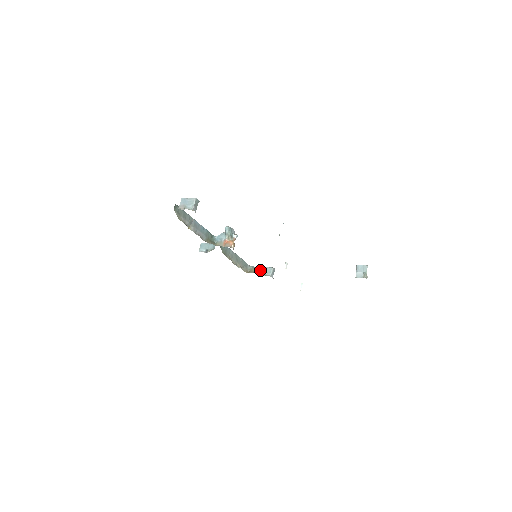
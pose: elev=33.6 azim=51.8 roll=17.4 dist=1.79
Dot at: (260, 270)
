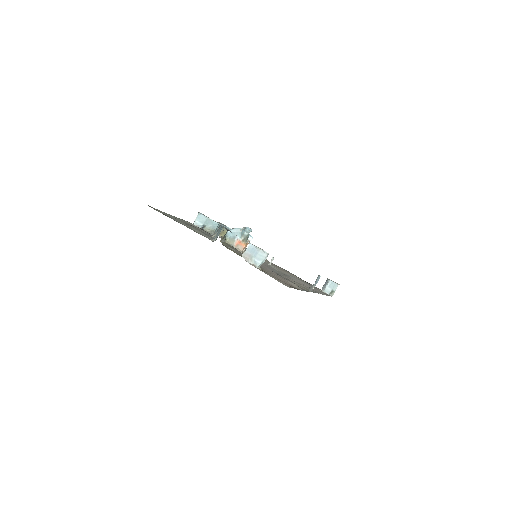
Dot at: occluded
